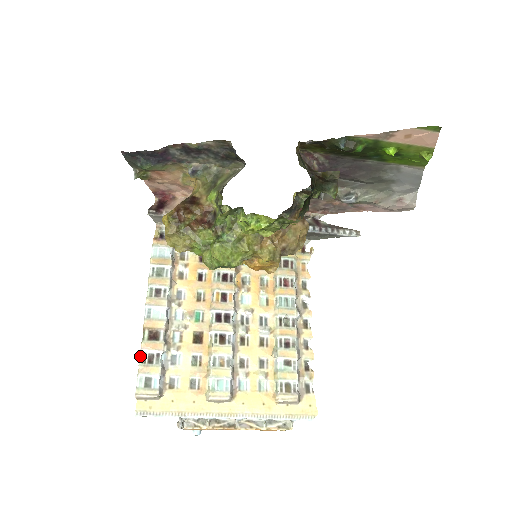
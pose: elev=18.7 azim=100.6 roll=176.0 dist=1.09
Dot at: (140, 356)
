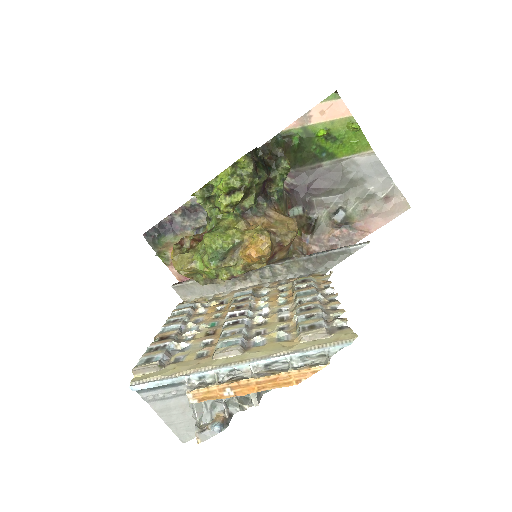
Dot at: (146, 351)
